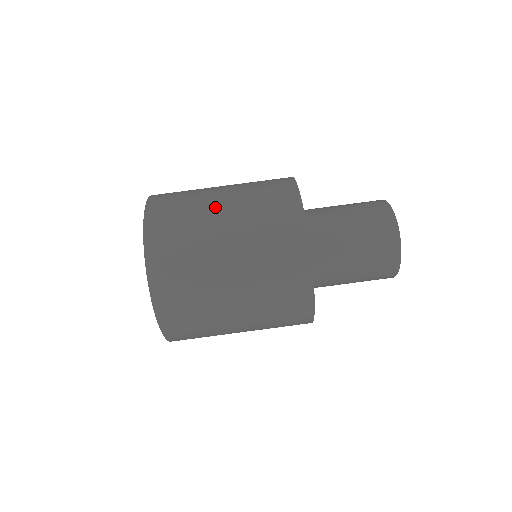
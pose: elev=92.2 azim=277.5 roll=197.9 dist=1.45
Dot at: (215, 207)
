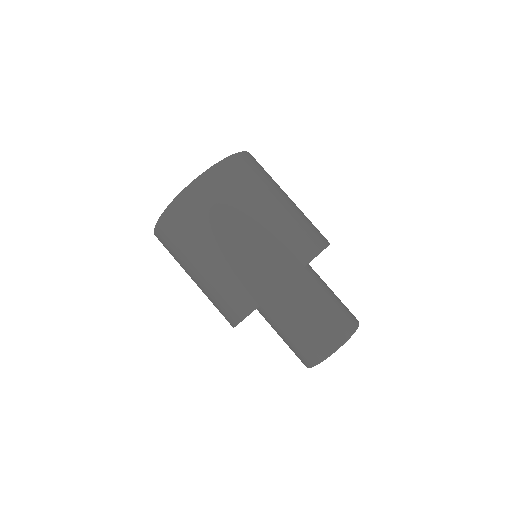
Dot at: (255, 210)
